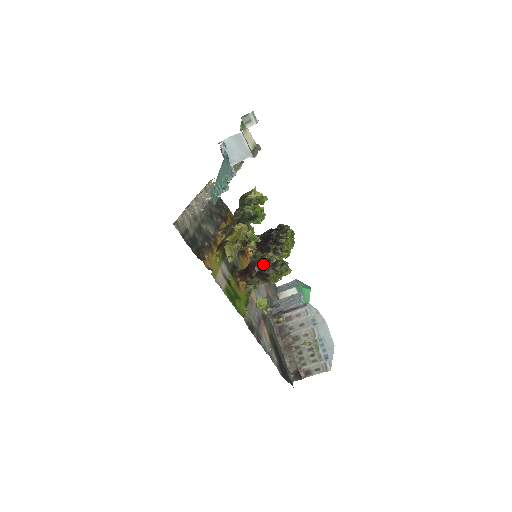
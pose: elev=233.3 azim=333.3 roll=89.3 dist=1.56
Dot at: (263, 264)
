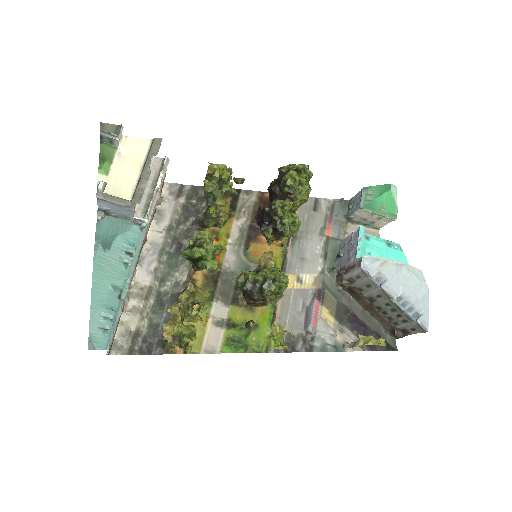
Dot at: (249, 294)
